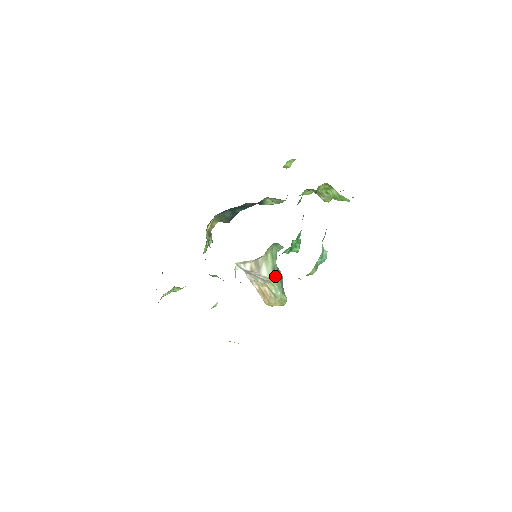
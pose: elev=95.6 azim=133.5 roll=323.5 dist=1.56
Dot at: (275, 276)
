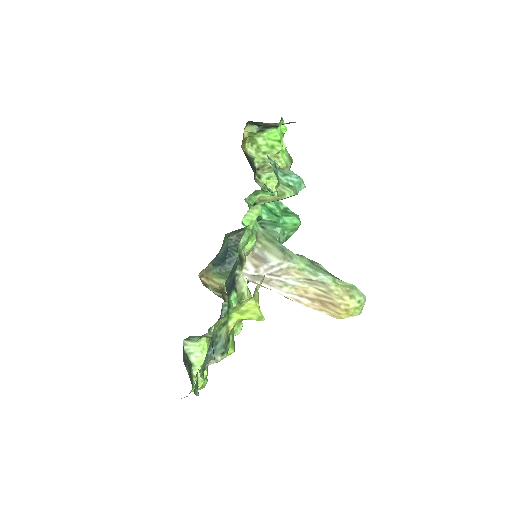
Dot at: (292, 257)
